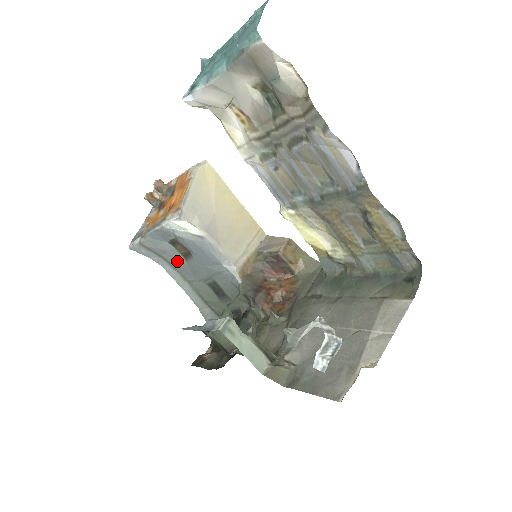
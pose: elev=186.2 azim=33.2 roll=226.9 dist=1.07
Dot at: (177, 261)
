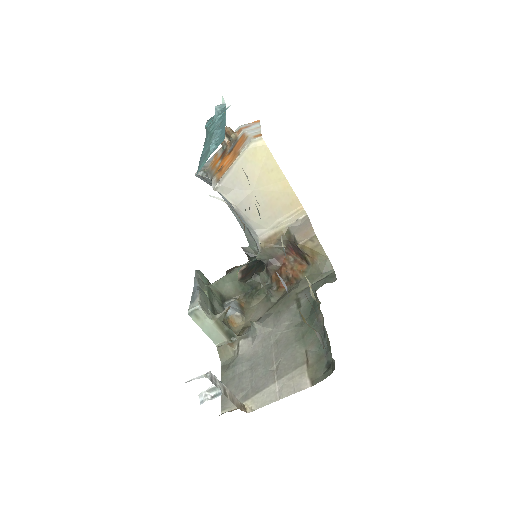
Dot at: occluded
